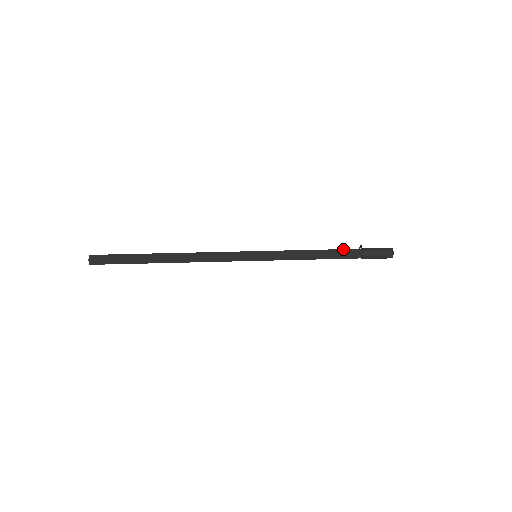
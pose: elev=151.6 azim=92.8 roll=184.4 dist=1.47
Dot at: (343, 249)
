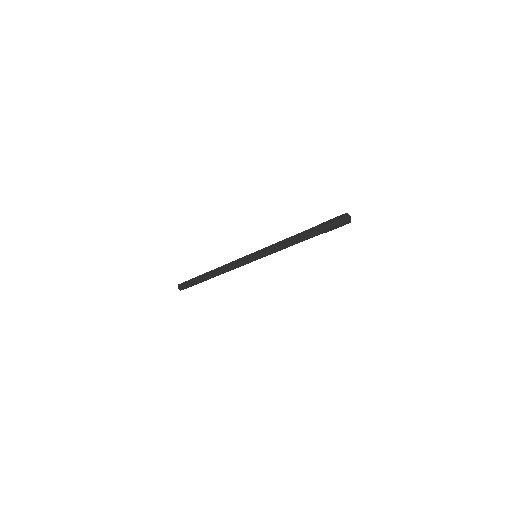
Dot at: occluded
